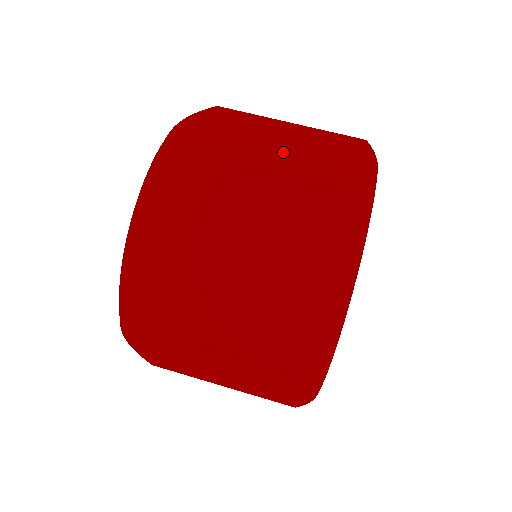
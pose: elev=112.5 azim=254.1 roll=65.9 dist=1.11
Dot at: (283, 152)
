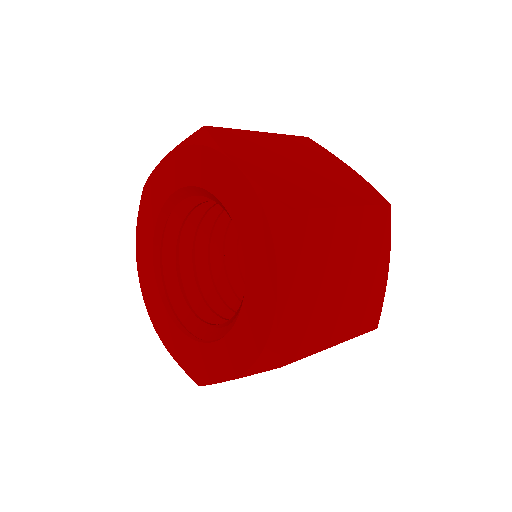
Dot at: occluded
